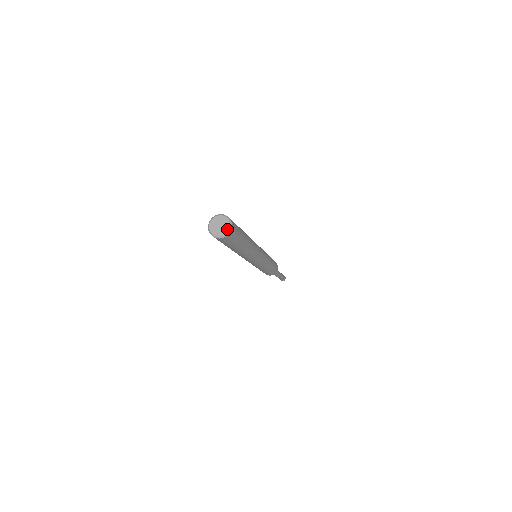
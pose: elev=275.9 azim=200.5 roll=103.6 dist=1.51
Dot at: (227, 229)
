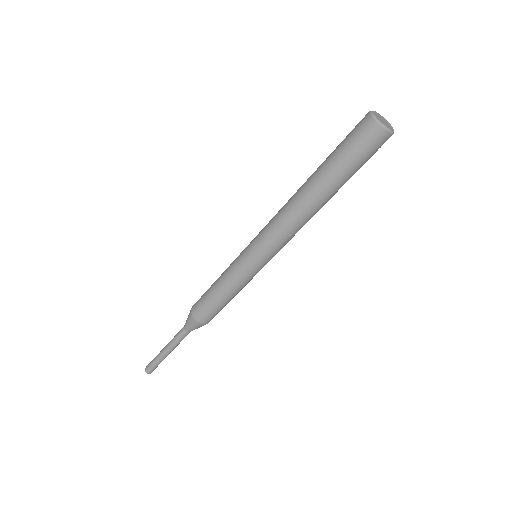
Dot at: (390, 125)
